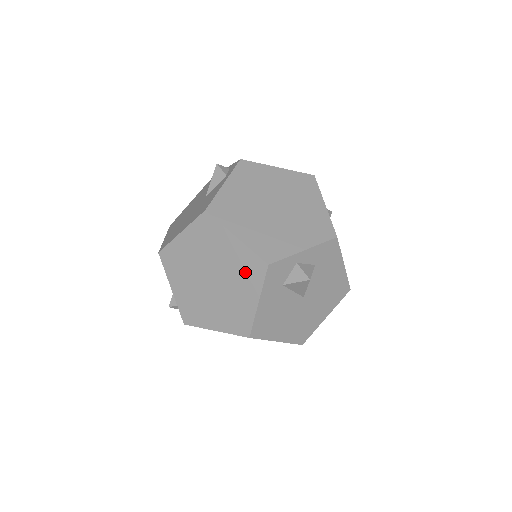
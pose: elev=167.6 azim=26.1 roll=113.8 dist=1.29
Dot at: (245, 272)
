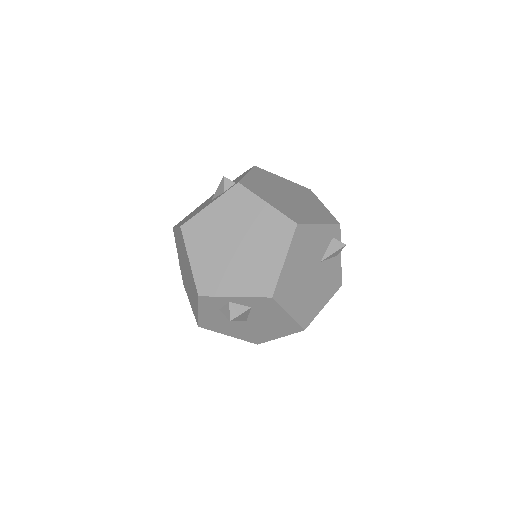
Dot at: (193, 287)
